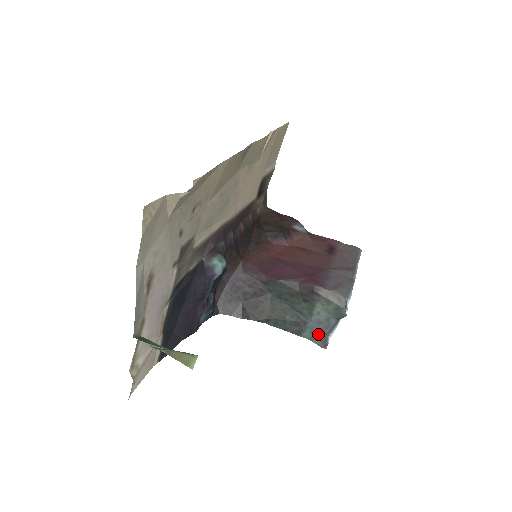
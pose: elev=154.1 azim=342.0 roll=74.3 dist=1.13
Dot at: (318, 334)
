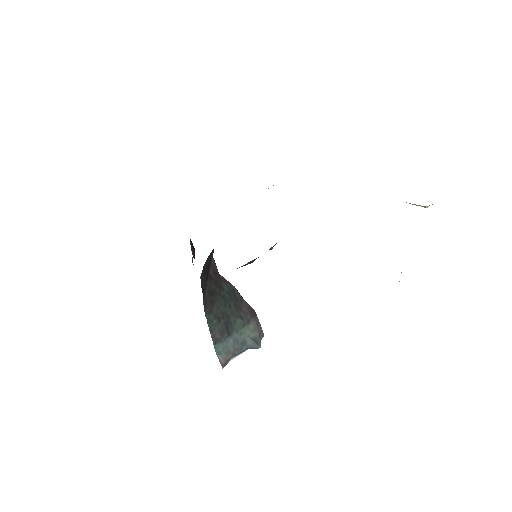
Dot at: (228, 351)
